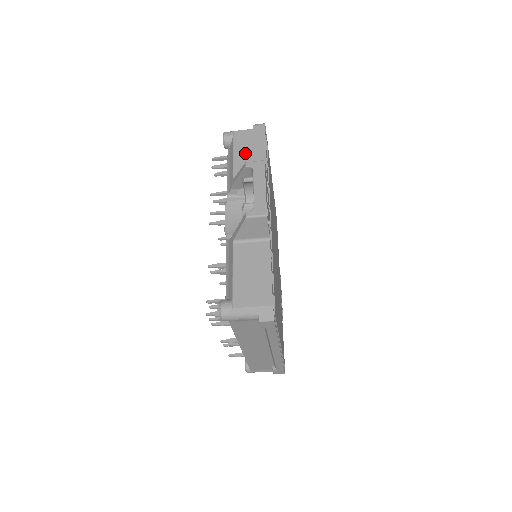
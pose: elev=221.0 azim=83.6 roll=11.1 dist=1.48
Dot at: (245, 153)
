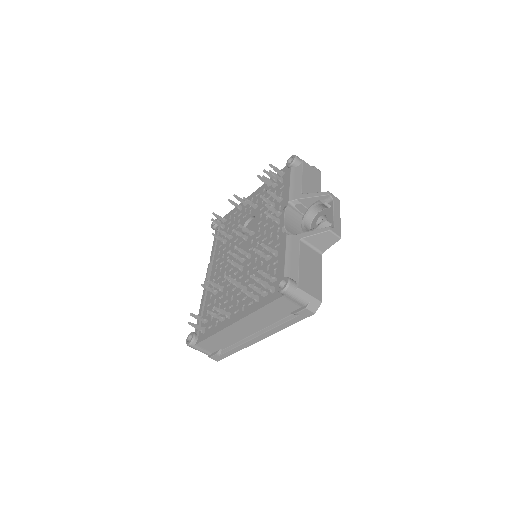
Dot at: (309, 181)
